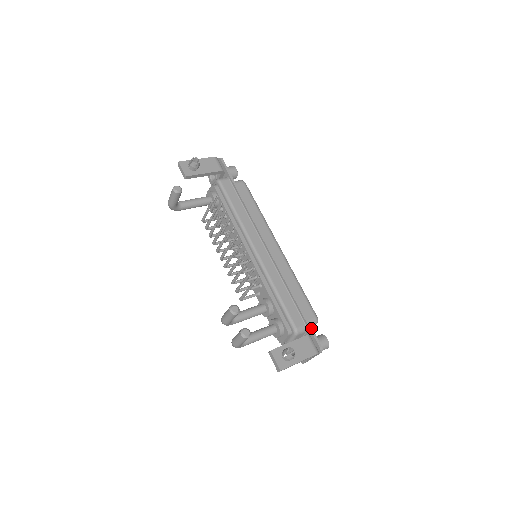
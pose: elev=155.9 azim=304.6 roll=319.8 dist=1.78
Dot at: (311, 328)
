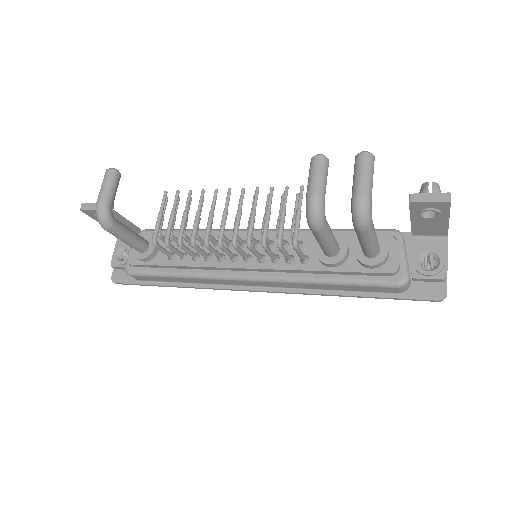
Dot at: (405, 233)
